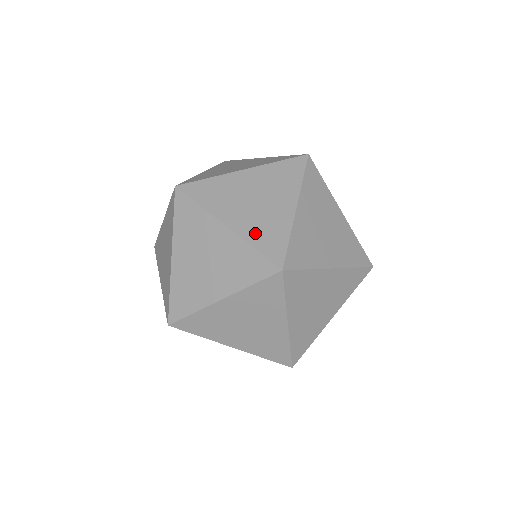
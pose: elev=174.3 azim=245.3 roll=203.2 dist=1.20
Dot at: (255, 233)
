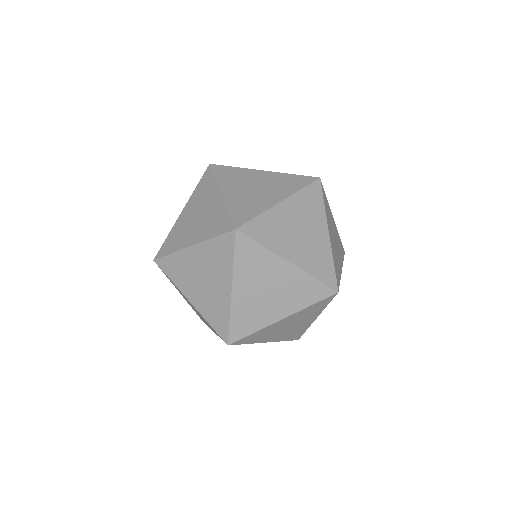
Dot at: (311, 264)
